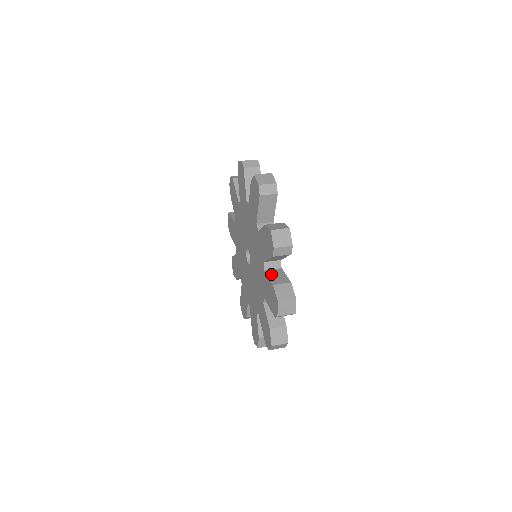
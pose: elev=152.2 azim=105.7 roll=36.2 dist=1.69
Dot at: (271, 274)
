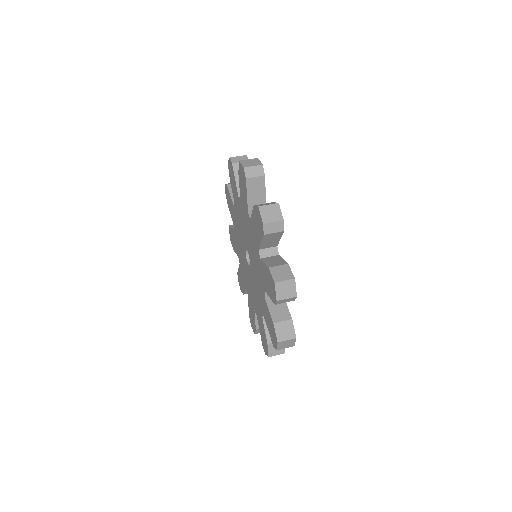
Dot at: occluded
